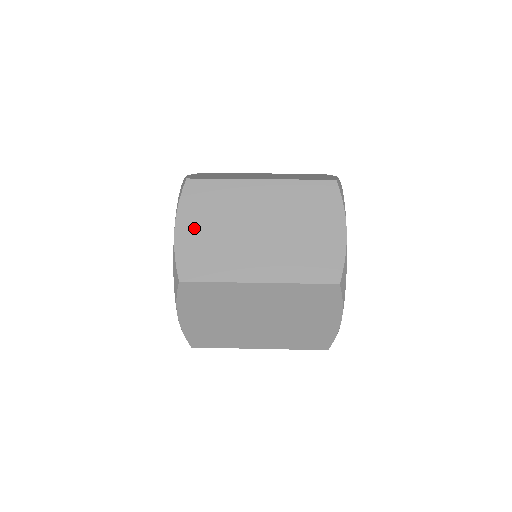
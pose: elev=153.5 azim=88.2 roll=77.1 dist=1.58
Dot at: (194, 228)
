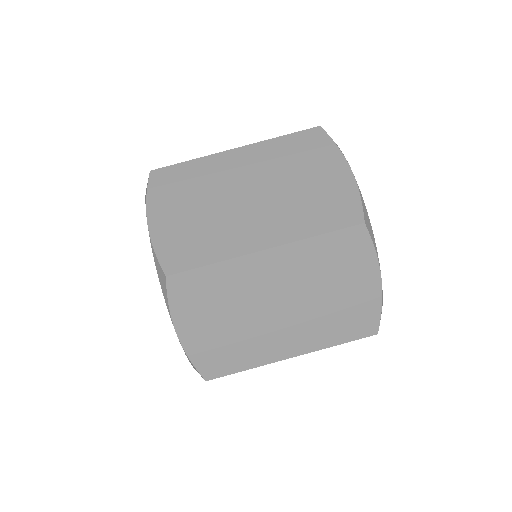
Dot at: (201, 329)
